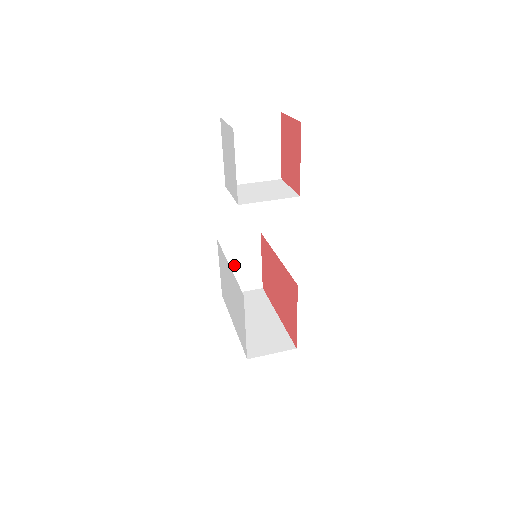
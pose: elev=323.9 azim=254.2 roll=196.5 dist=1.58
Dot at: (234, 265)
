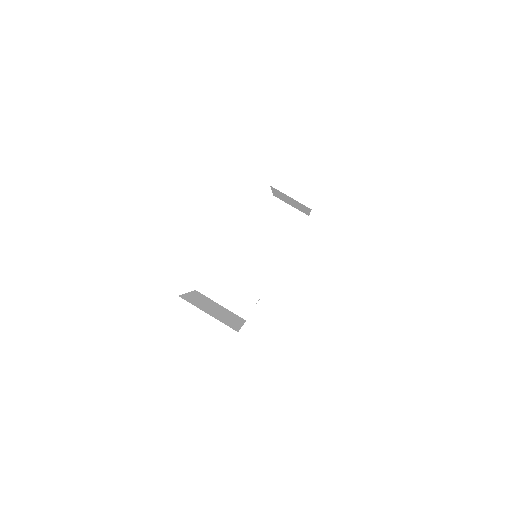
Dot at: (285, 198)
